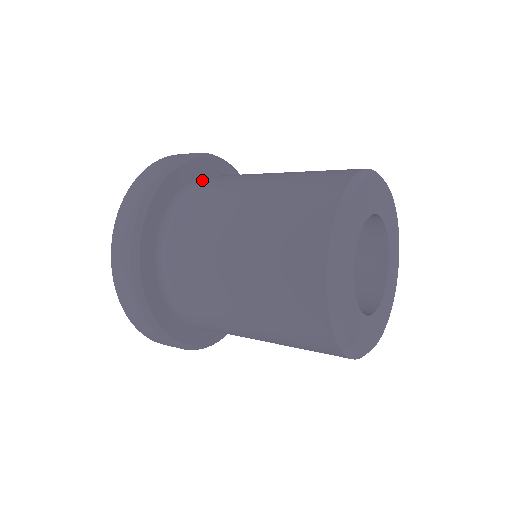
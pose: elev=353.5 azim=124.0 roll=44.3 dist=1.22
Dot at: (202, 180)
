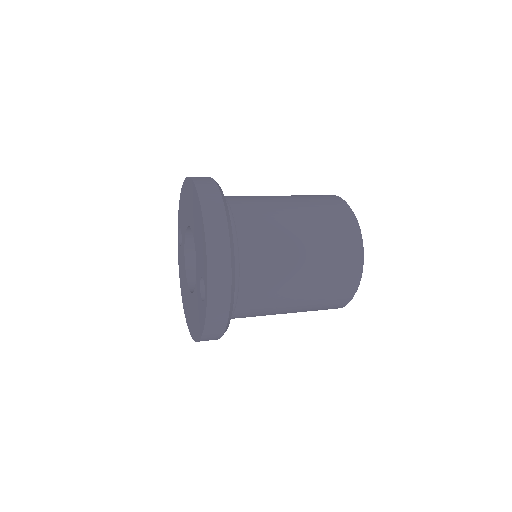
Dot at: occluded
